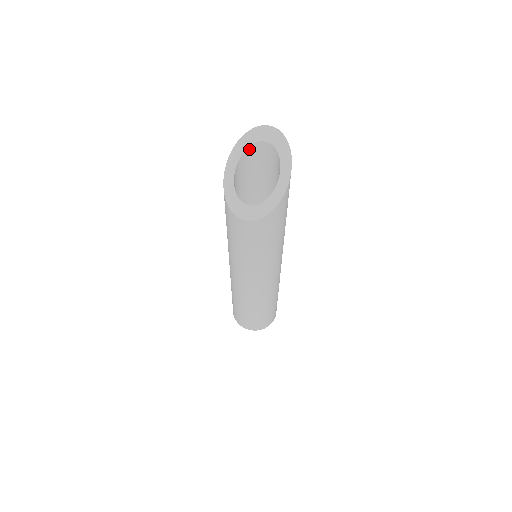
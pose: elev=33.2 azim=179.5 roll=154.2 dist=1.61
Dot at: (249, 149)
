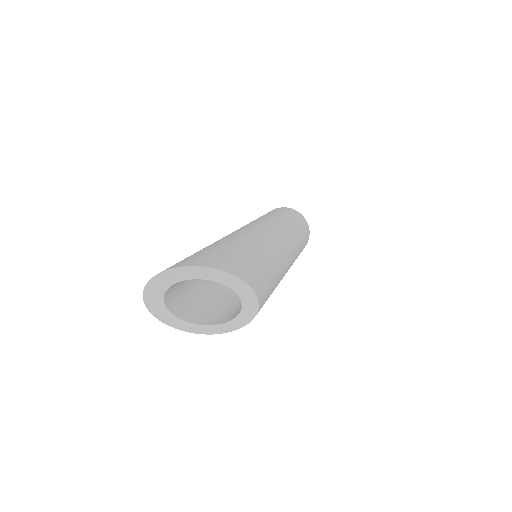
Dot at: (166, 300)
